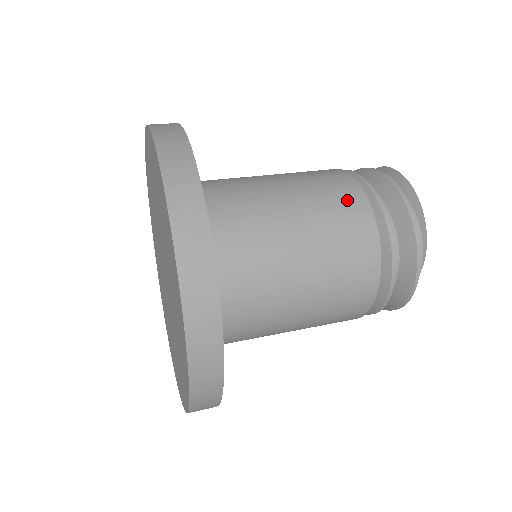
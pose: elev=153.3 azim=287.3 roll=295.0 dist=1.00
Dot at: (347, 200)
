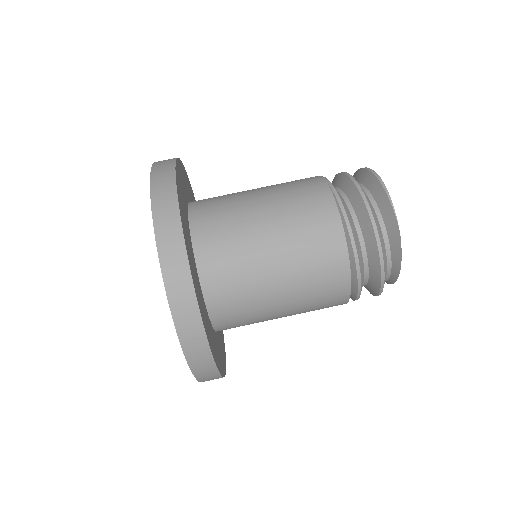
Dot at: (332, 301)
